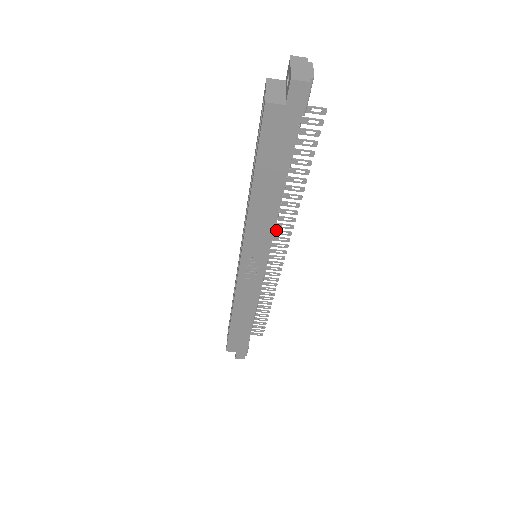
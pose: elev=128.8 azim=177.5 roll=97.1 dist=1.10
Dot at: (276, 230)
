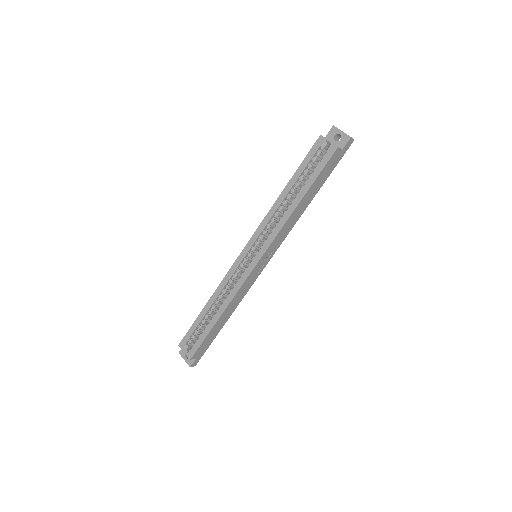
Dot at: occluded
